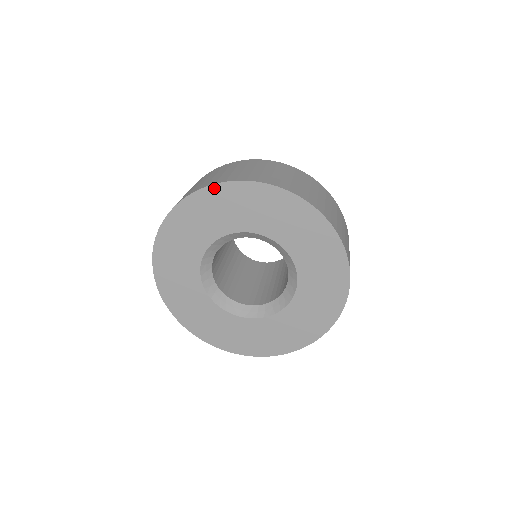
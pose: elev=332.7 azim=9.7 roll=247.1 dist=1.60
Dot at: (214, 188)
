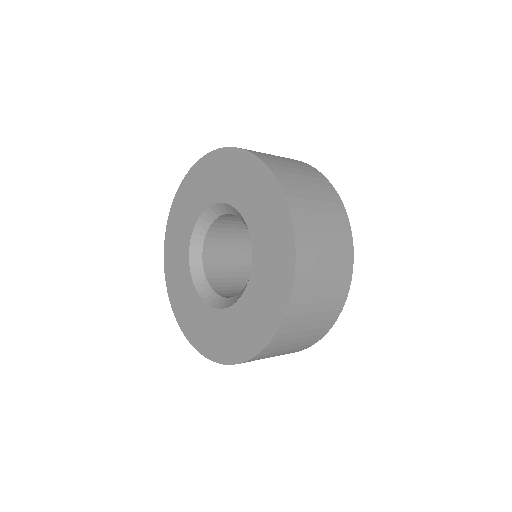
Dot at: (173, 207)
